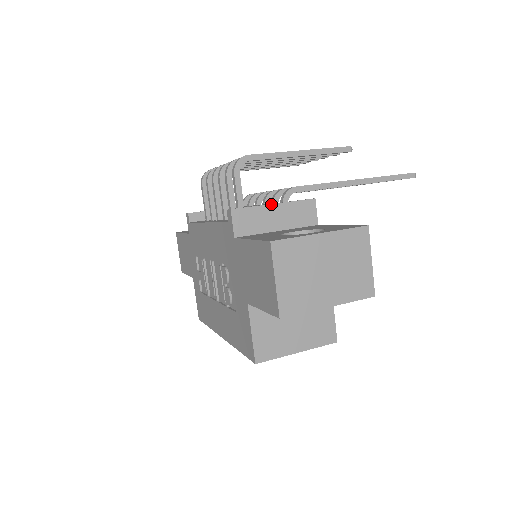
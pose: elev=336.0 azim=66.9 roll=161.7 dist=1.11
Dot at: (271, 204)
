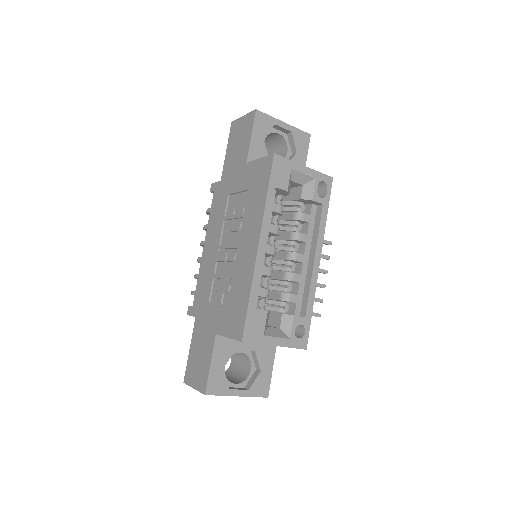
Dot at: occluded
